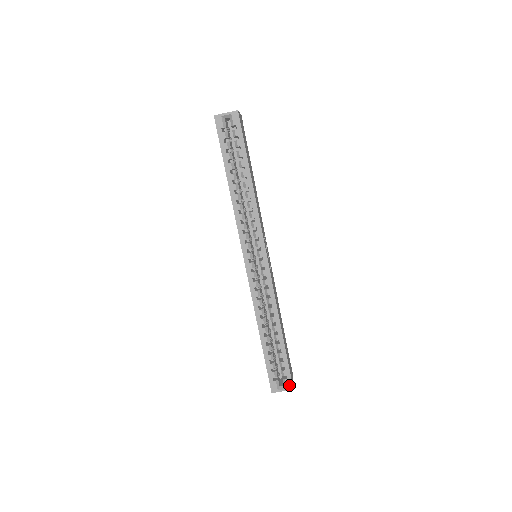
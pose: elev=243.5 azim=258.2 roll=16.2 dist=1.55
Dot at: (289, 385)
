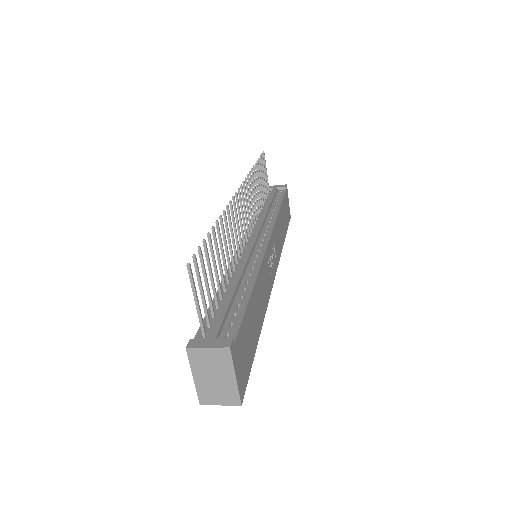
Dot at: occluded
